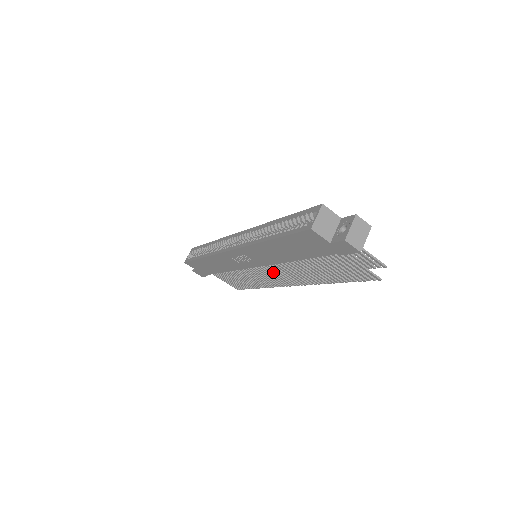
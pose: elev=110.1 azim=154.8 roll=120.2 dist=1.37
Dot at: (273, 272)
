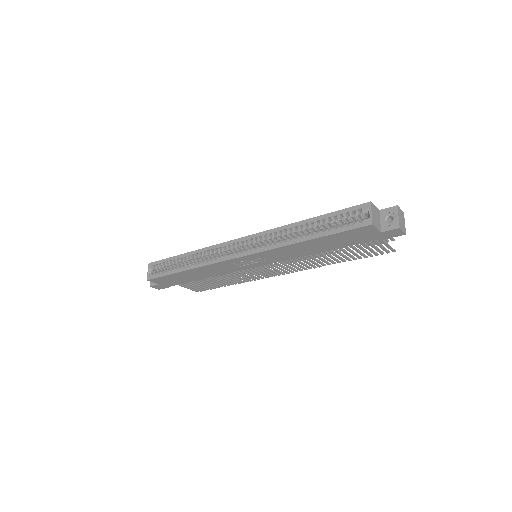
Dot at: (271, 267)
